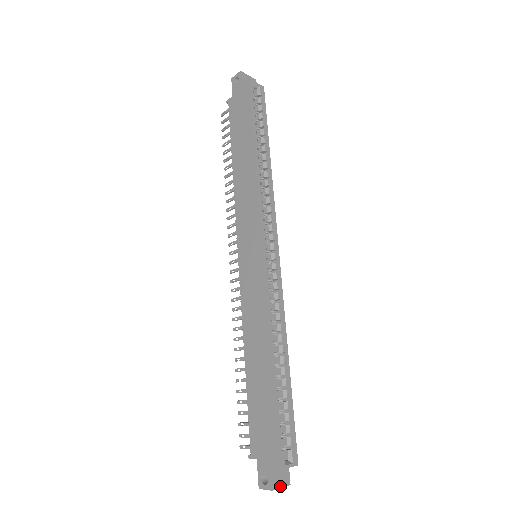
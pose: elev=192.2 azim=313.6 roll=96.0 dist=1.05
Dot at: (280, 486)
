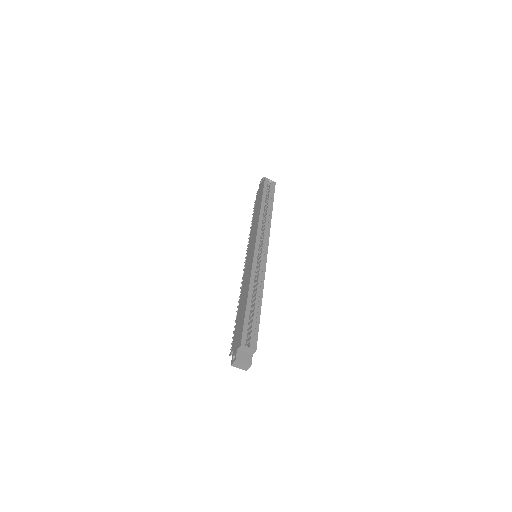
Dot at: (243, 362)
